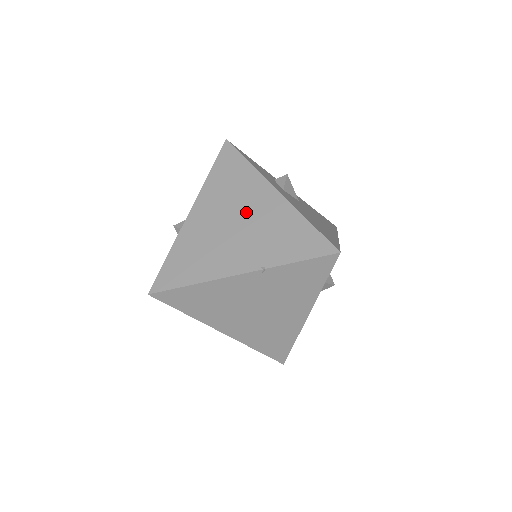
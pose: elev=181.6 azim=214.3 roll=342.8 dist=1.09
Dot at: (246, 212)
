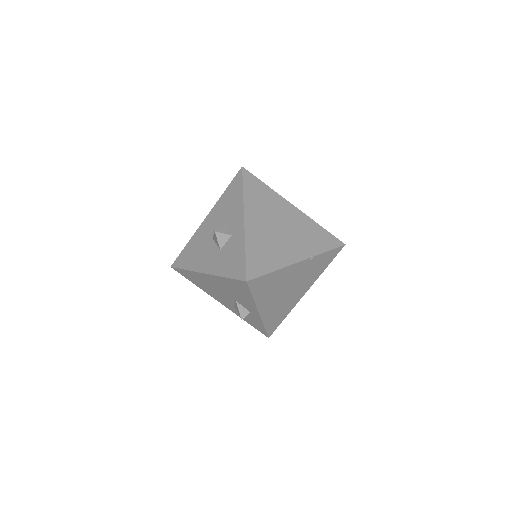
Dot at: (283, 220)
